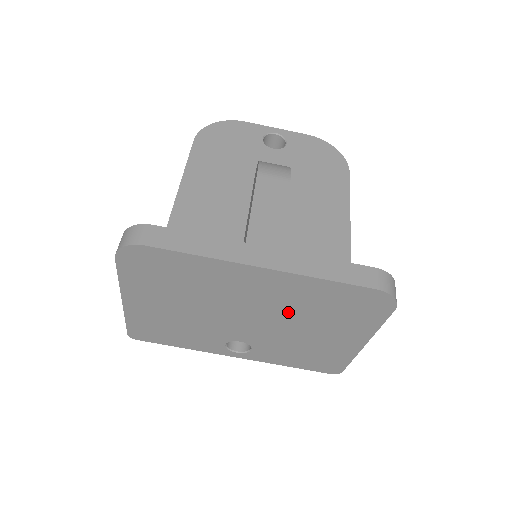
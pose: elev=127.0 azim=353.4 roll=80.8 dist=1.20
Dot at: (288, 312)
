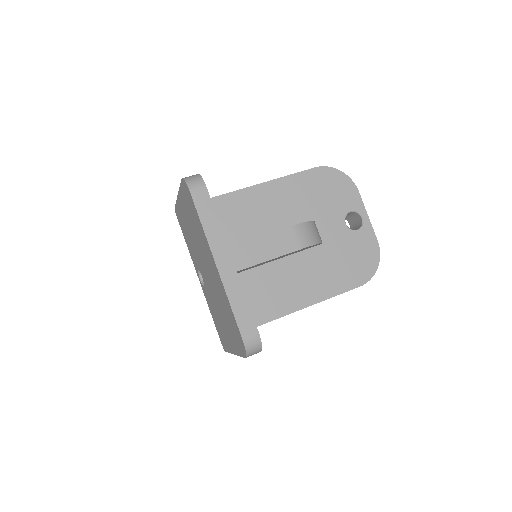
Dot at: (218, 295)
